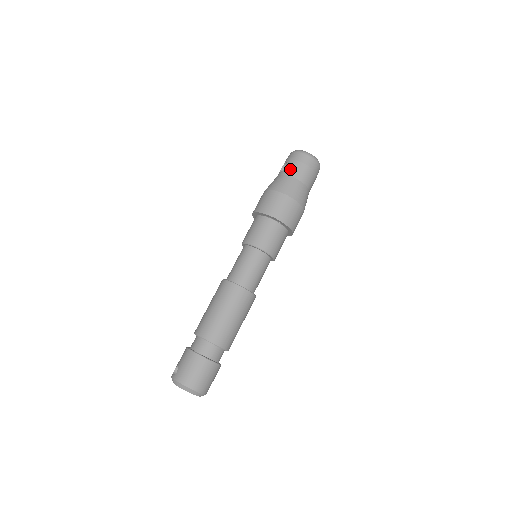
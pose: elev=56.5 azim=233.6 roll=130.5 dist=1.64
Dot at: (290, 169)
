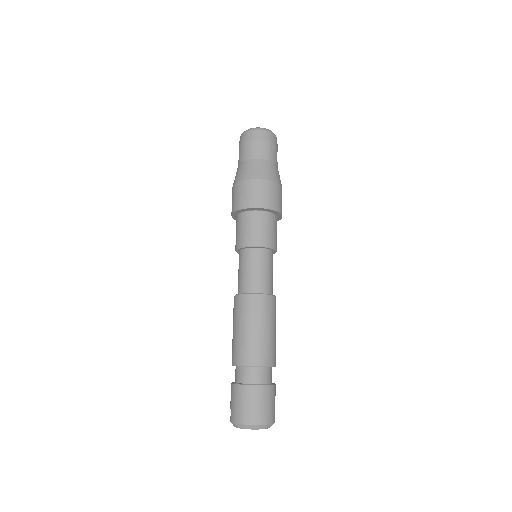
Dot at: (242, 154)
